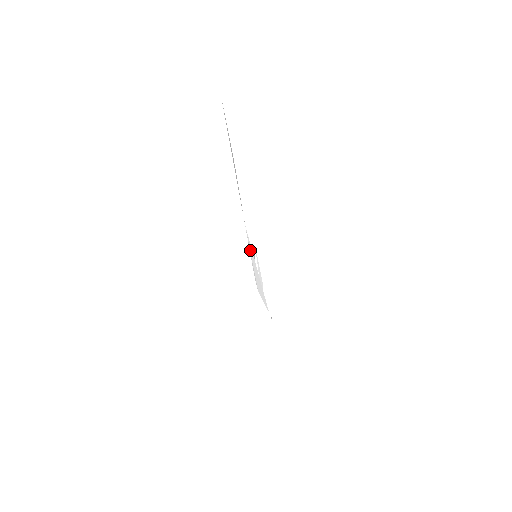
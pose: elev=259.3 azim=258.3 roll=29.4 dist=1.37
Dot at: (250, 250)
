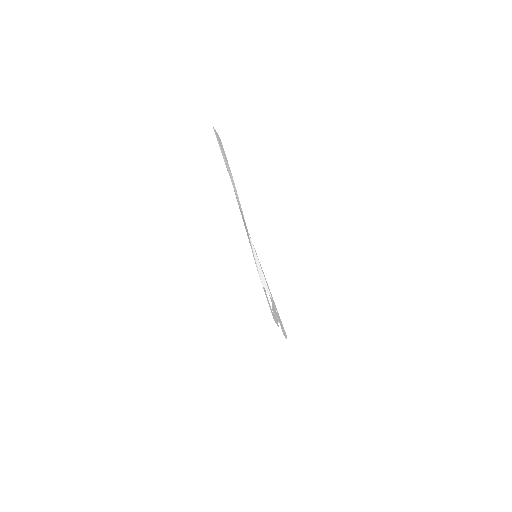
Dot at: (253, 249)
